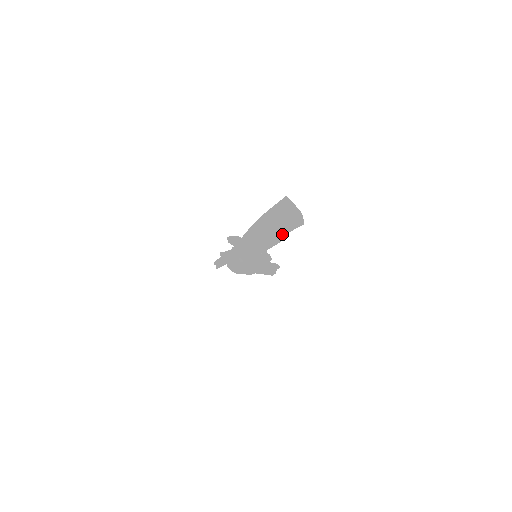
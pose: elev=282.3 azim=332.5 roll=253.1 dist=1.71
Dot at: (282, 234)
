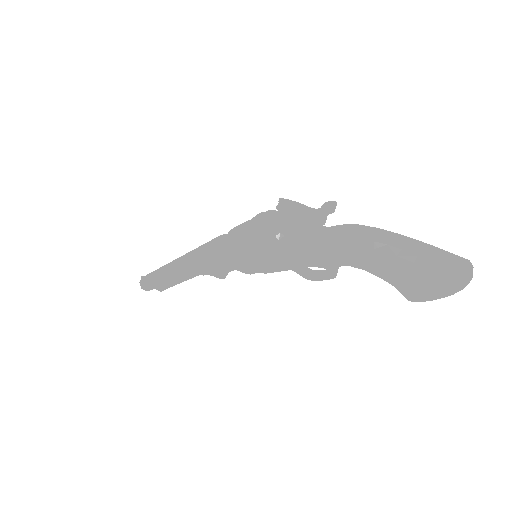
Dot at: (407, 281)
